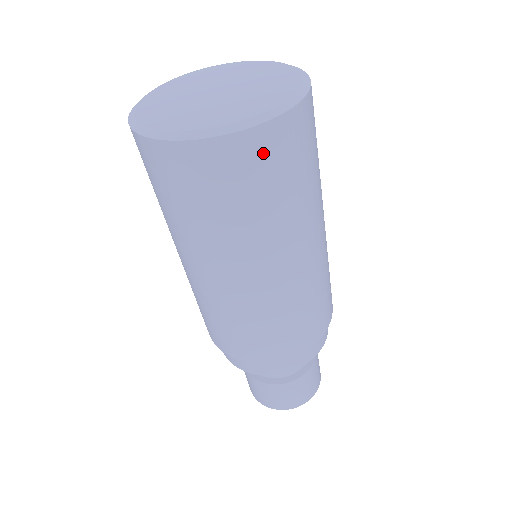
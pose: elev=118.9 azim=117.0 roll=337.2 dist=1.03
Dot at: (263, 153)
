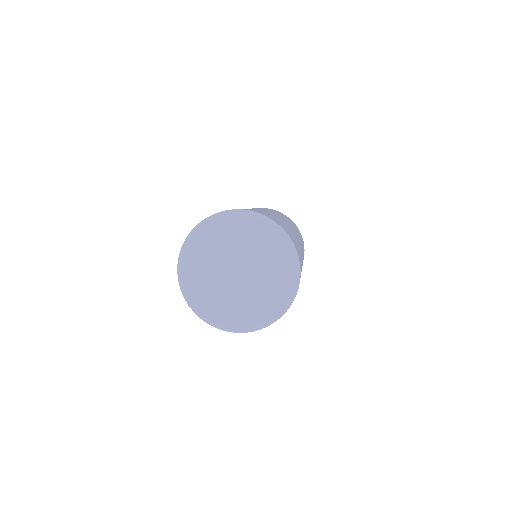
Dot at: occluded
